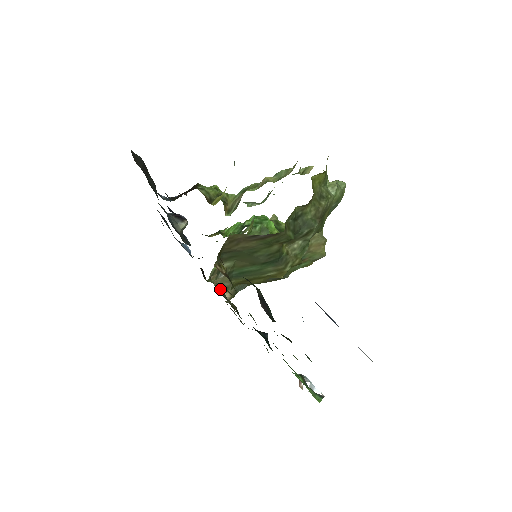
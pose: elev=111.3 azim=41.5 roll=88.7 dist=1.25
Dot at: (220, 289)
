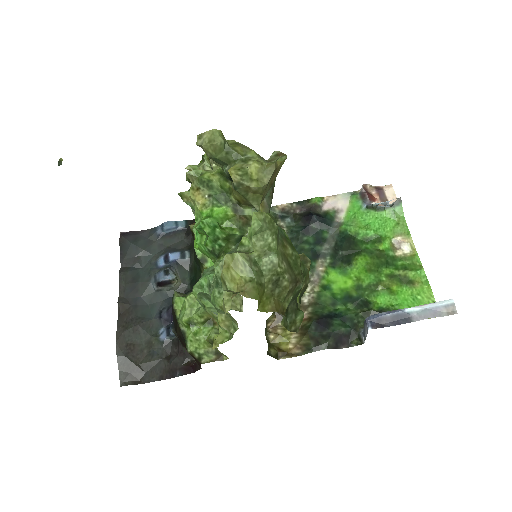
Dot at: occluded
